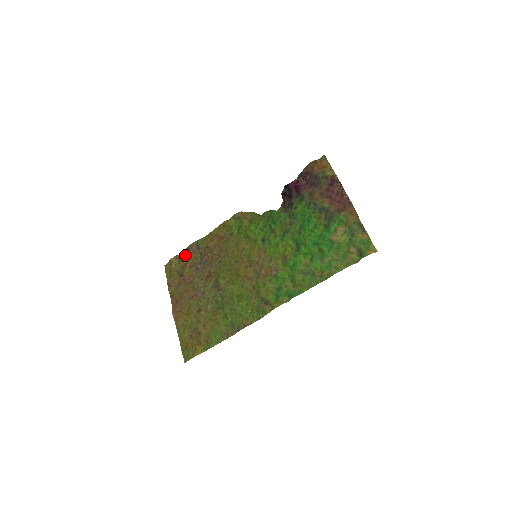
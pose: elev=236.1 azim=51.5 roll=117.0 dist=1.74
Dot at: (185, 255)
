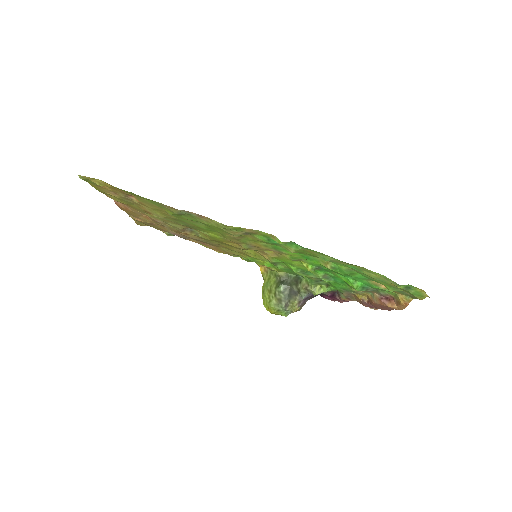
Dot at: (170, 233)
